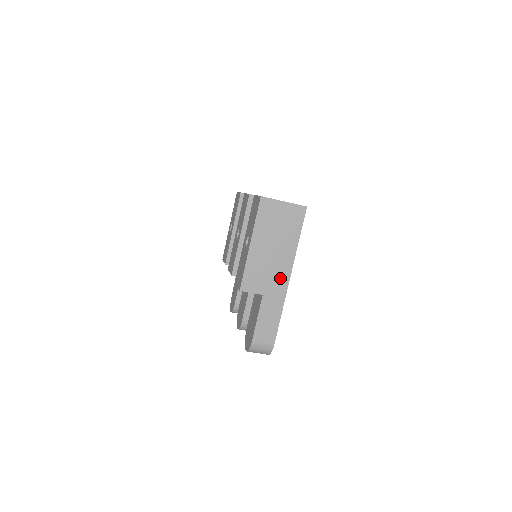
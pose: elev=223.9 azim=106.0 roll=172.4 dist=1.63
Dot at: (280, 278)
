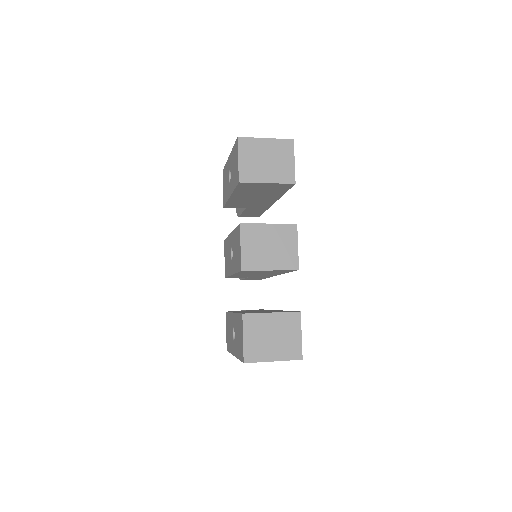
Dot at: occluded
